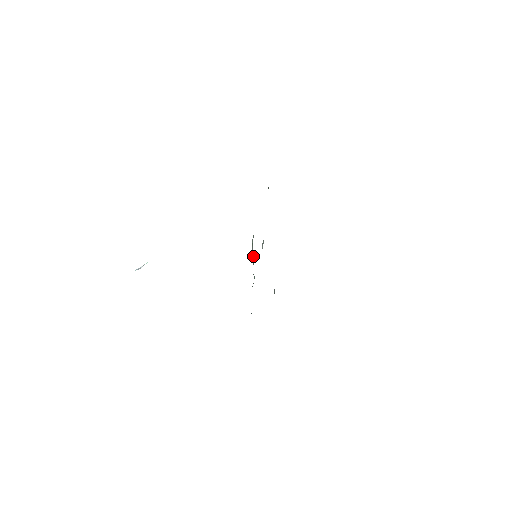
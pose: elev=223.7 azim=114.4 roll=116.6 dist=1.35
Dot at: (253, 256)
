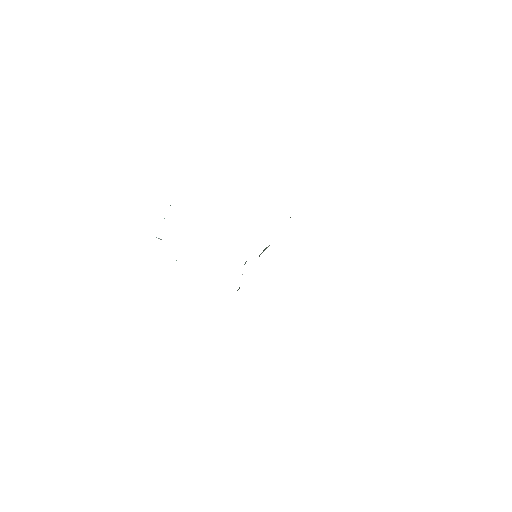
Dot at: occluded
